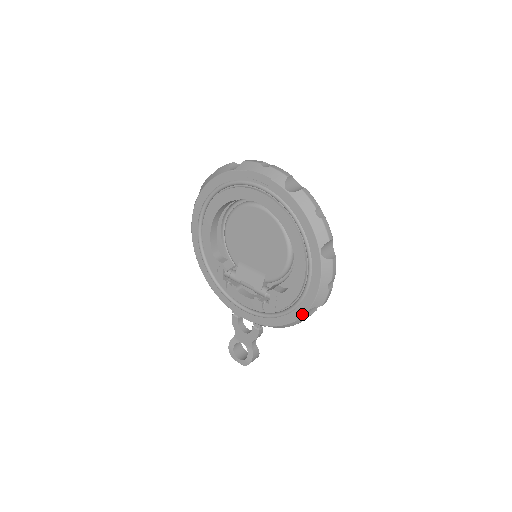
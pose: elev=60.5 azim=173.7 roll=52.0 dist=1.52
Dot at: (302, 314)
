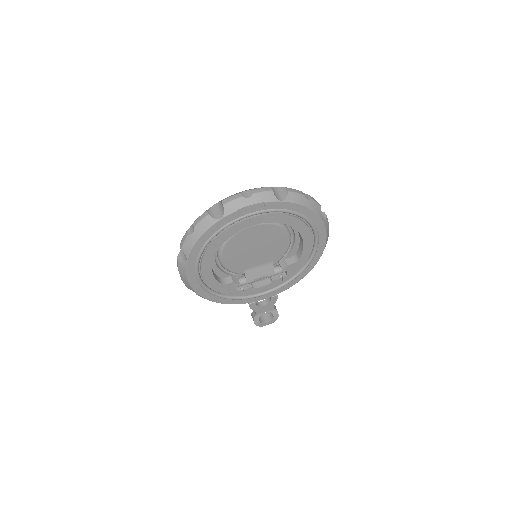
Dot at: occluded
